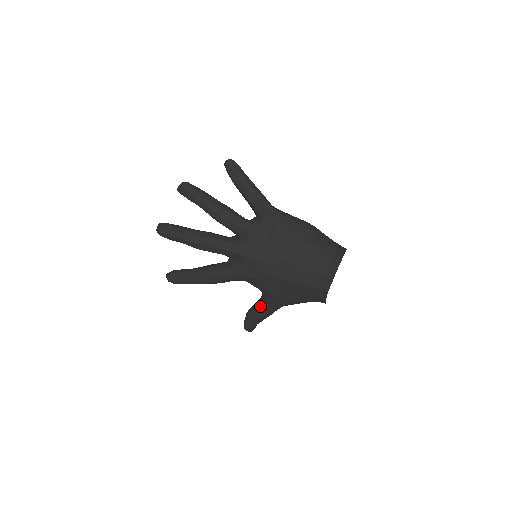
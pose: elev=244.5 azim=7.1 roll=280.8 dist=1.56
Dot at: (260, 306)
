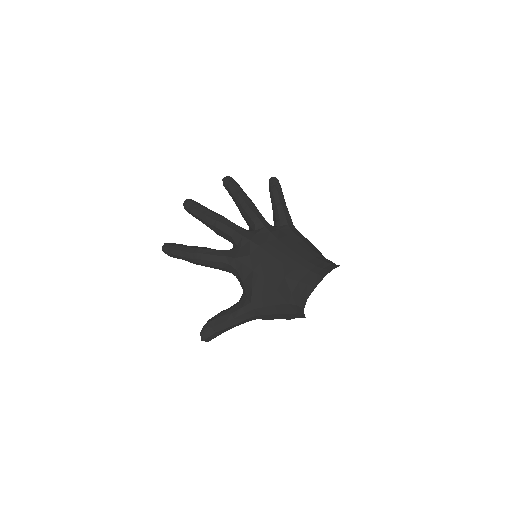
Dot at: (232, 308)
